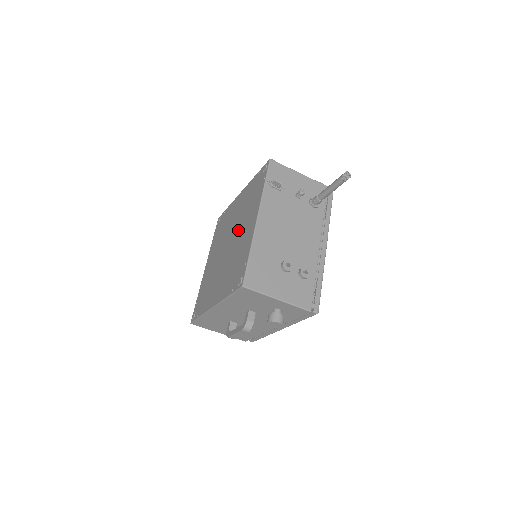
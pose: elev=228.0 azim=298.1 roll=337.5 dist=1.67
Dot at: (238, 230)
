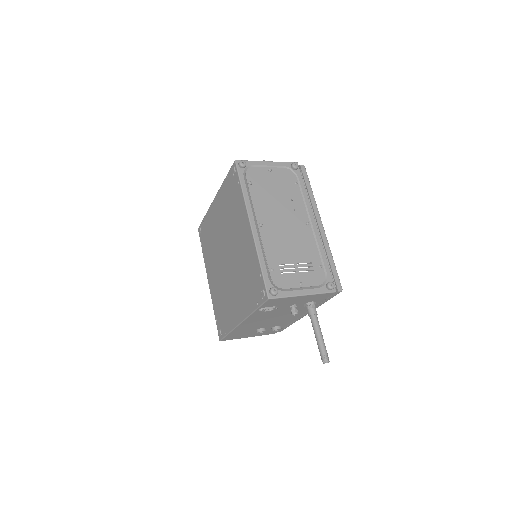
Dot at: (233, 276)
